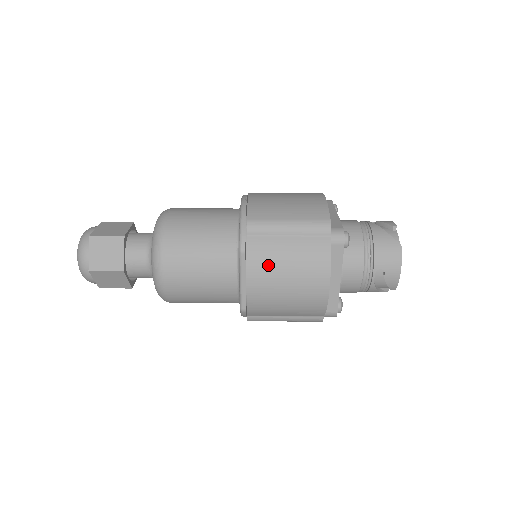
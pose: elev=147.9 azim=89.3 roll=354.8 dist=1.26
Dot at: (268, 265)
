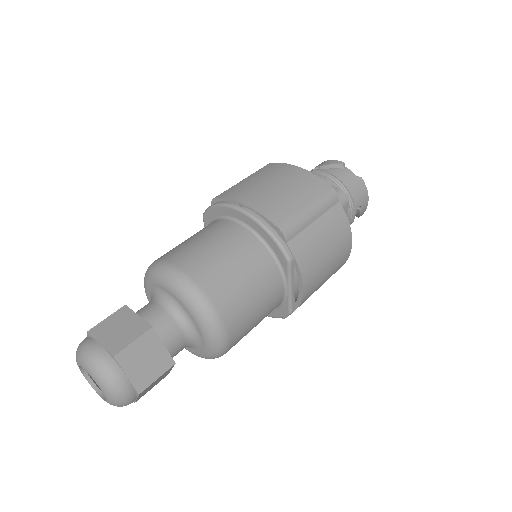
Dot at: (314, 259)
